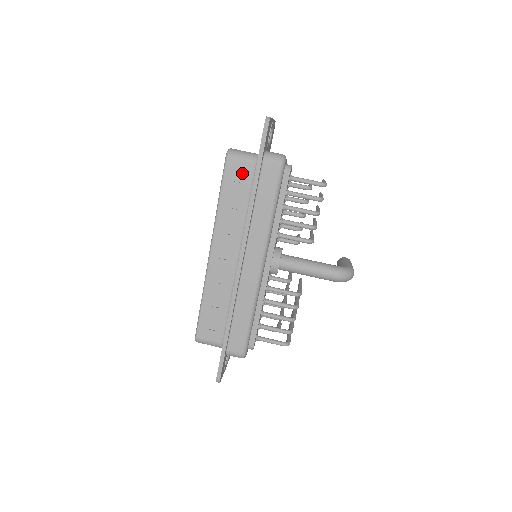
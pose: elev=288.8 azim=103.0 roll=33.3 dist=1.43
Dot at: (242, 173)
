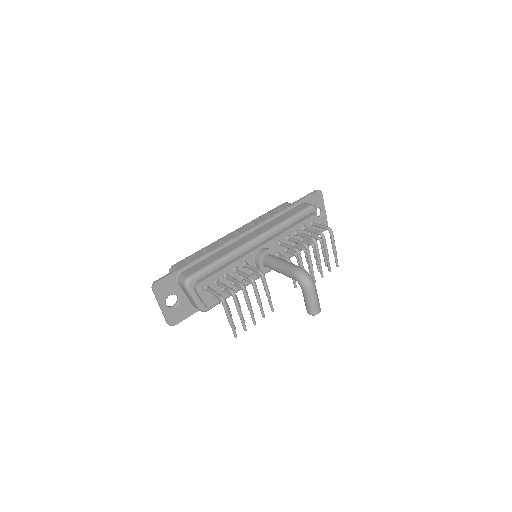
Dot at: occluded
